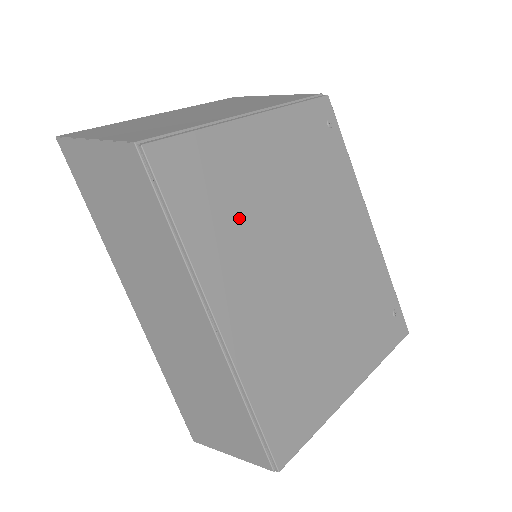
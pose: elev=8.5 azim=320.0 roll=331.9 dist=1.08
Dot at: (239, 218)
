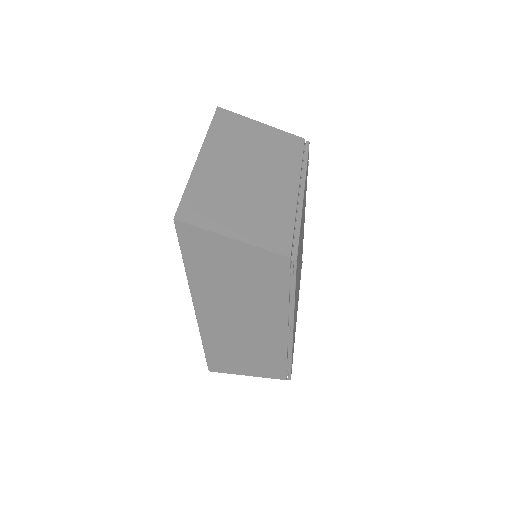
Dot at: (298, 266)
